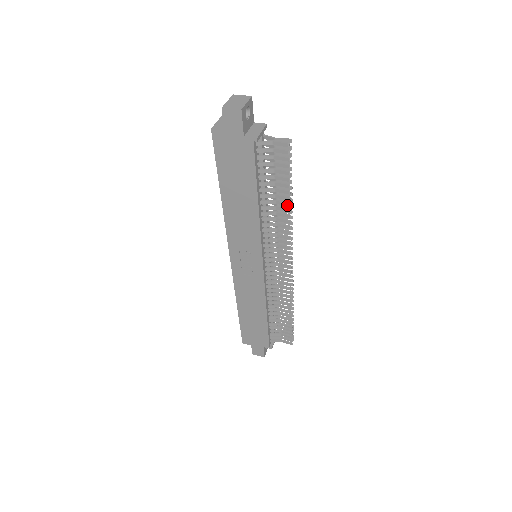
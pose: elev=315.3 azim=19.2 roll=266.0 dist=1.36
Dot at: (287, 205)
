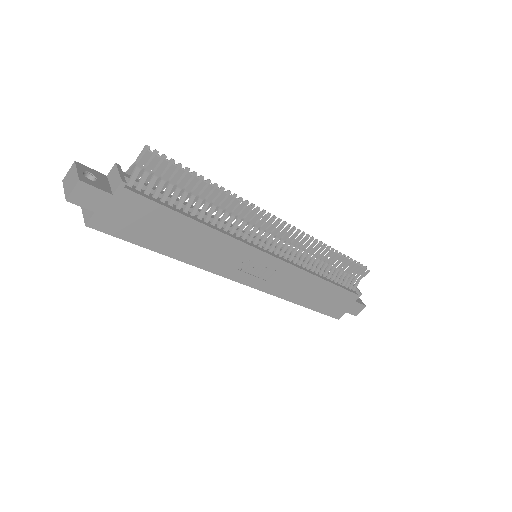
Dot at: (218, 192)
